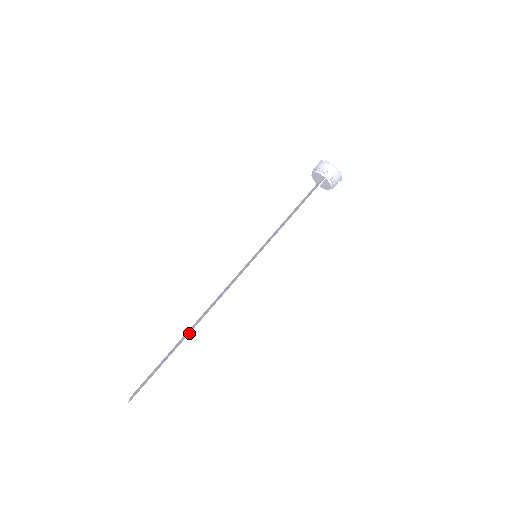
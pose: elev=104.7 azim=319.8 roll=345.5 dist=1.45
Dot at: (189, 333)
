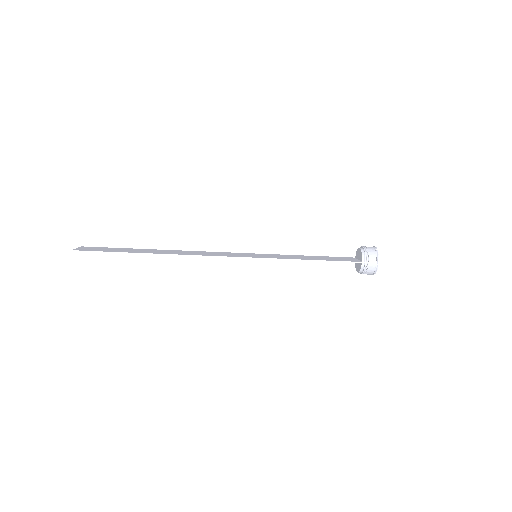
Dot at: (156, 253)
